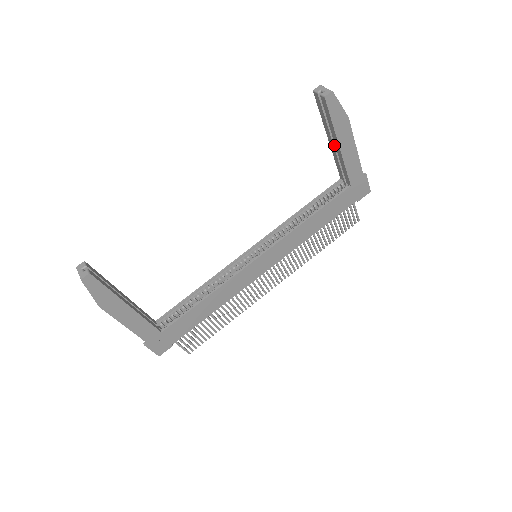
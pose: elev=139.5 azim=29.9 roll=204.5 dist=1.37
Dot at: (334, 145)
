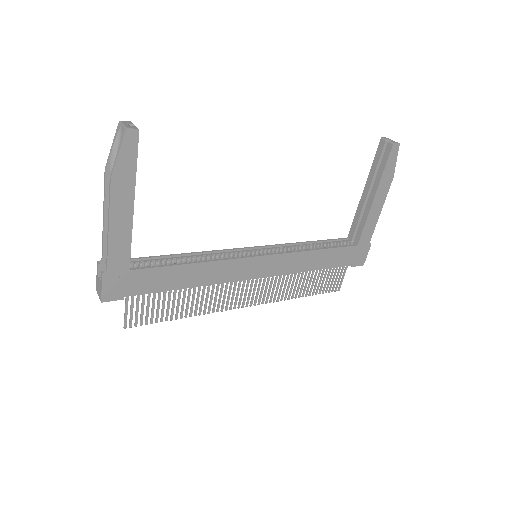
Dot at: (366, 198)
